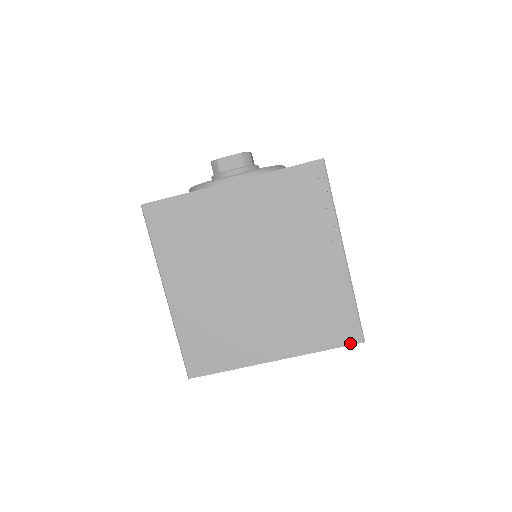
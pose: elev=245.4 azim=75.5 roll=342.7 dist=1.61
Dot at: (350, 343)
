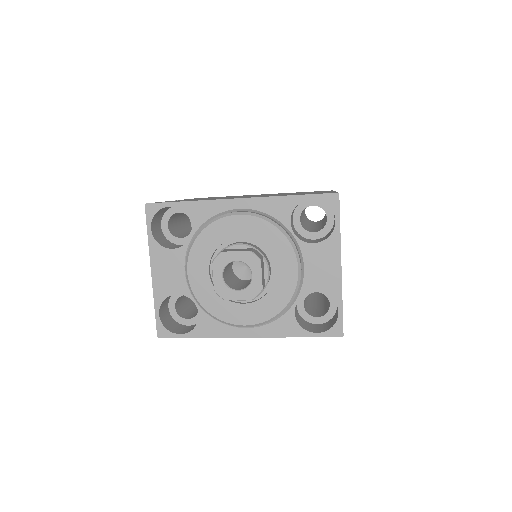
Dot at: occluded
